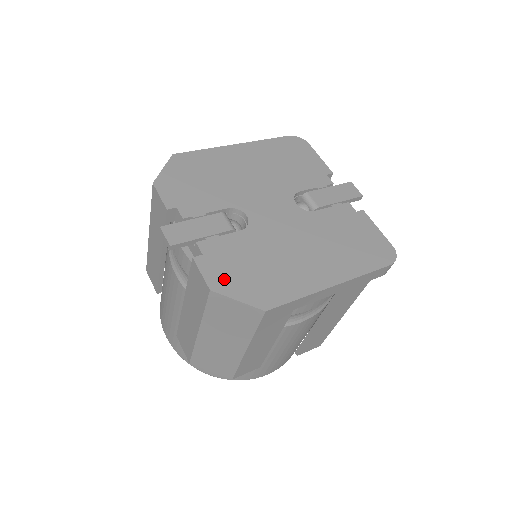
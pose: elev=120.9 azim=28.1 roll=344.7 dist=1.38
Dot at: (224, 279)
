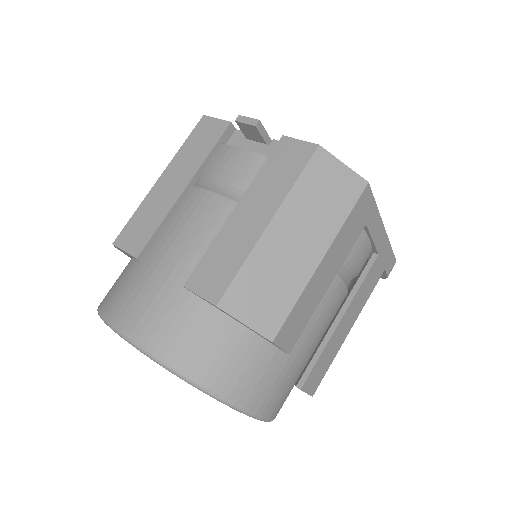
Dot at: occluded
